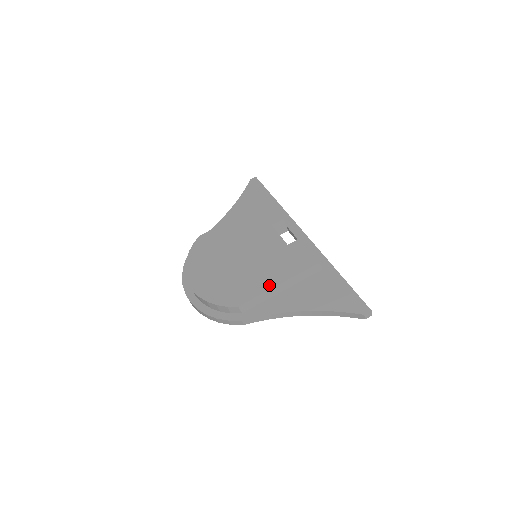
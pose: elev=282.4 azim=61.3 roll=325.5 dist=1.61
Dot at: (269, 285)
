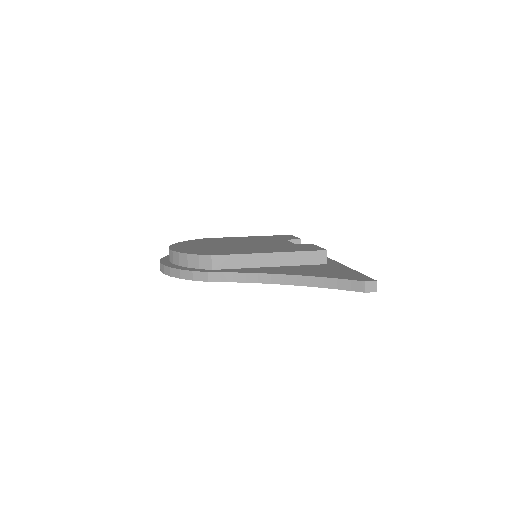
Dot at: (257, 252)
